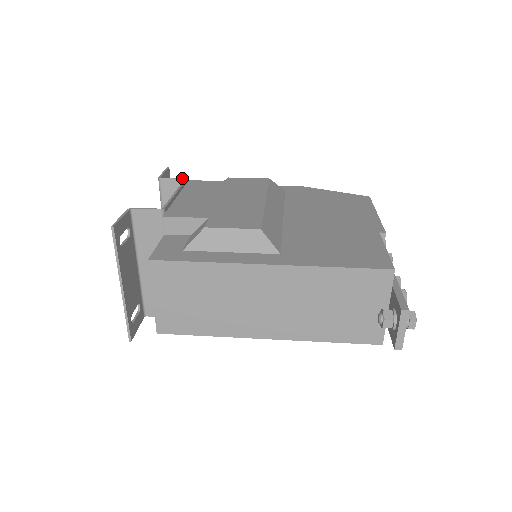
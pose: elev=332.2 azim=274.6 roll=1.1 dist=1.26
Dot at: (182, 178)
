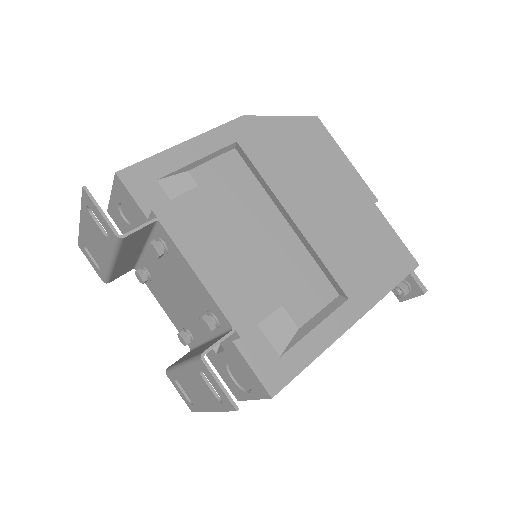
Dot at: (153, 220)
